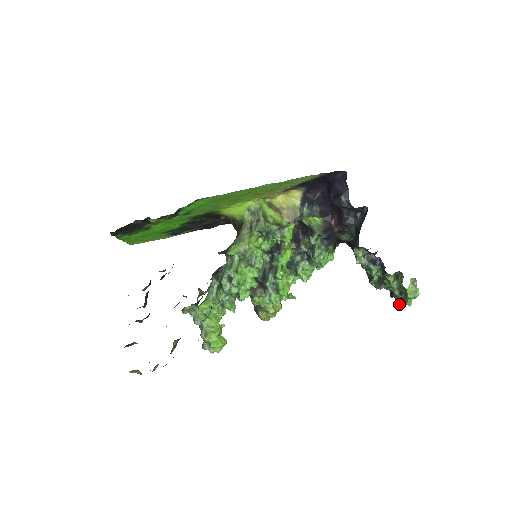
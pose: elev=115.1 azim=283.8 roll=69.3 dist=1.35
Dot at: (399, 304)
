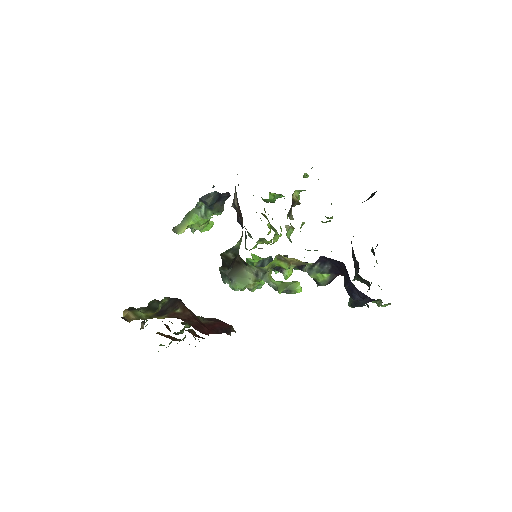
Dot at: occluded
